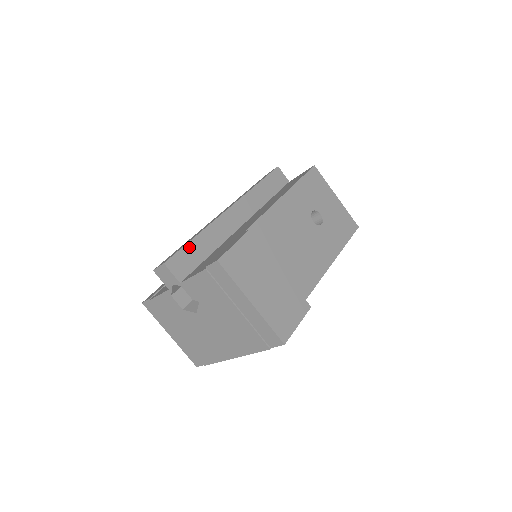
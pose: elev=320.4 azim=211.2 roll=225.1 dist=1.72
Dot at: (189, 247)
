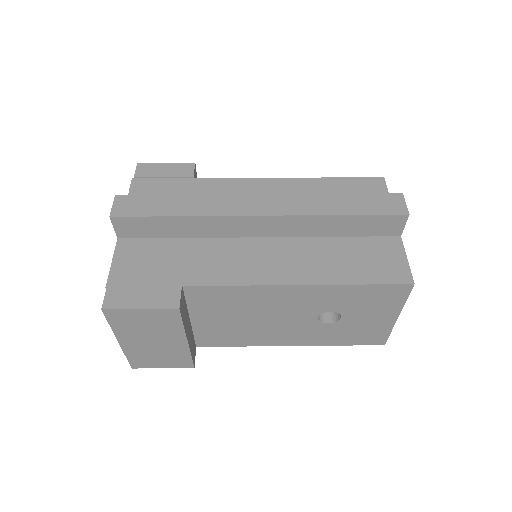
Dot at: (157, 220)
